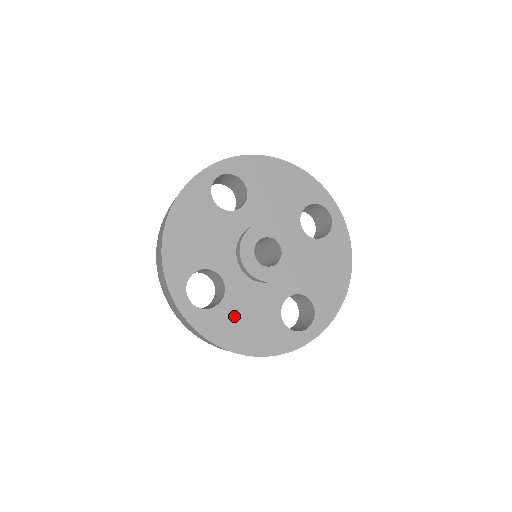
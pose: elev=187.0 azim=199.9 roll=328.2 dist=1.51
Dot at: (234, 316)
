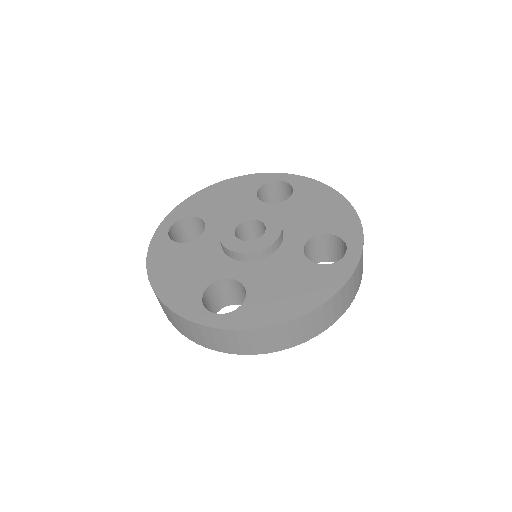
Dot at: (180, 257)
